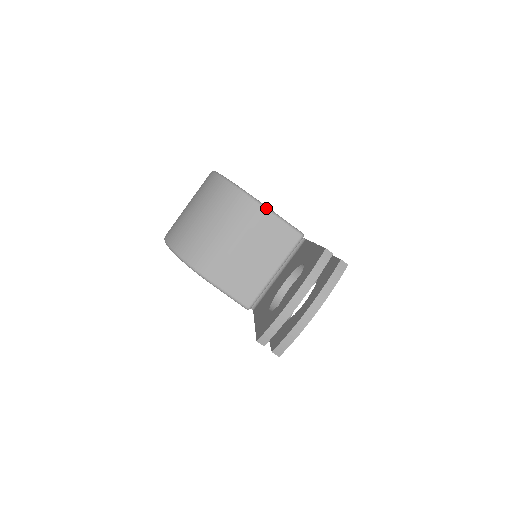
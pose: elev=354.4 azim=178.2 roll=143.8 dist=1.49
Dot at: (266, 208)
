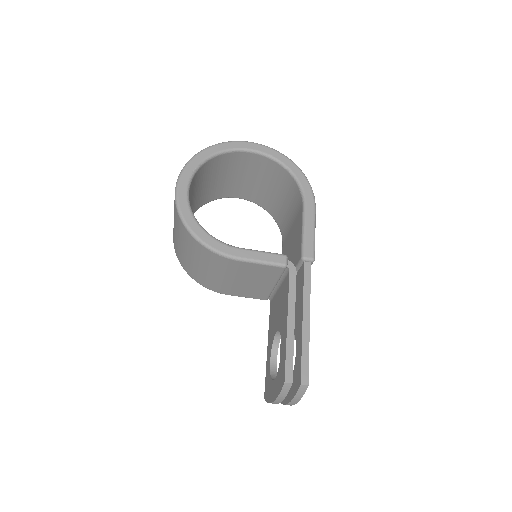
Dot at: (239, 260)
